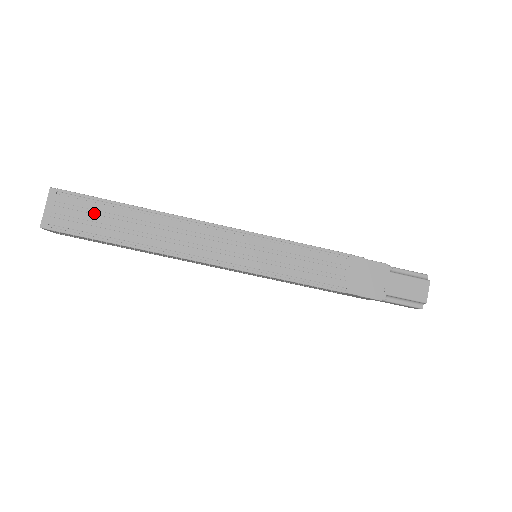
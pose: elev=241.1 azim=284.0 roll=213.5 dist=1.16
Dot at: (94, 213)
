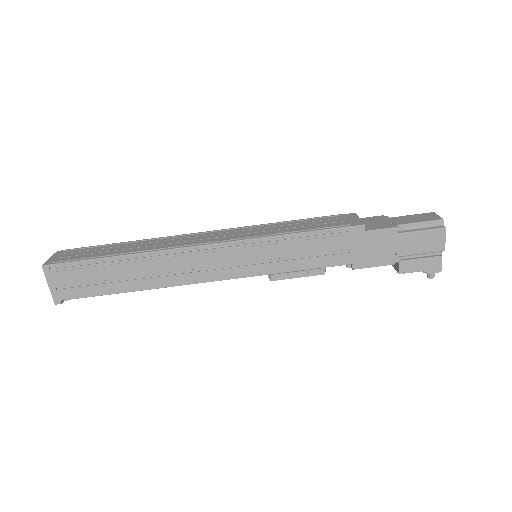
Dot at: (94, 251)
